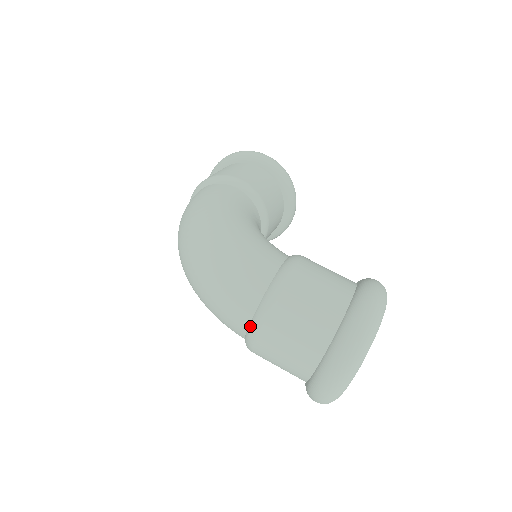
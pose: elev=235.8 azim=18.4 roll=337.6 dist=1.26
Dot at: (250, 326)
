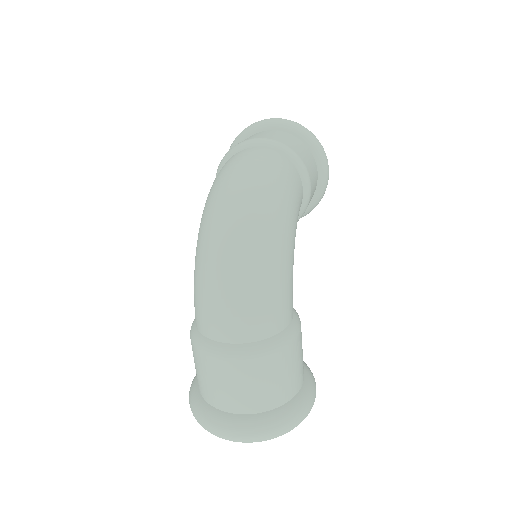
Dot at: (229, 346)
